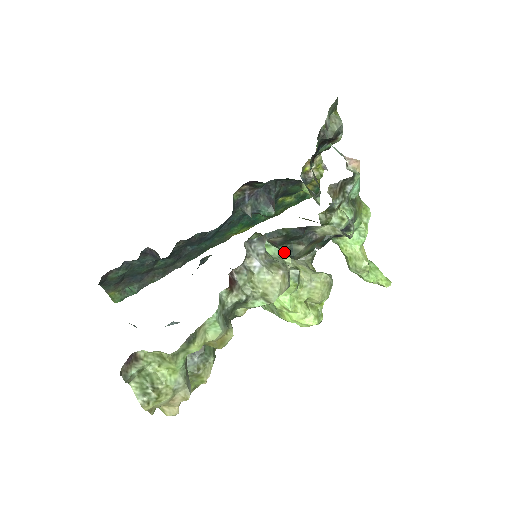
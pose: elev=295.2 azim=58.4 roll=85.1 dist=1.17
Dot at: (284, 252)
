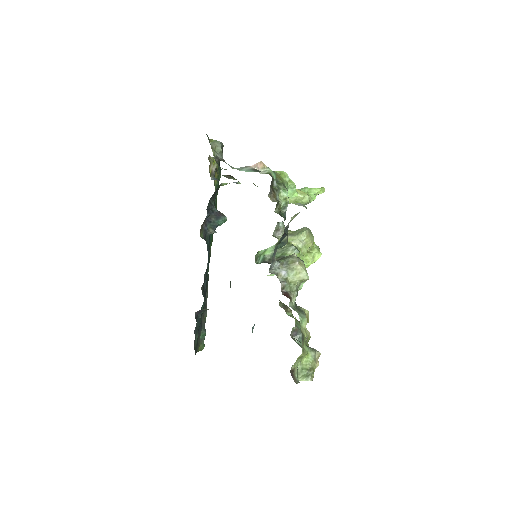
Dot at: occluded
